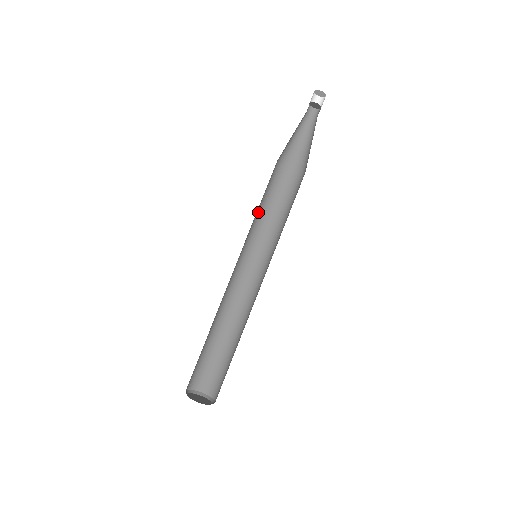
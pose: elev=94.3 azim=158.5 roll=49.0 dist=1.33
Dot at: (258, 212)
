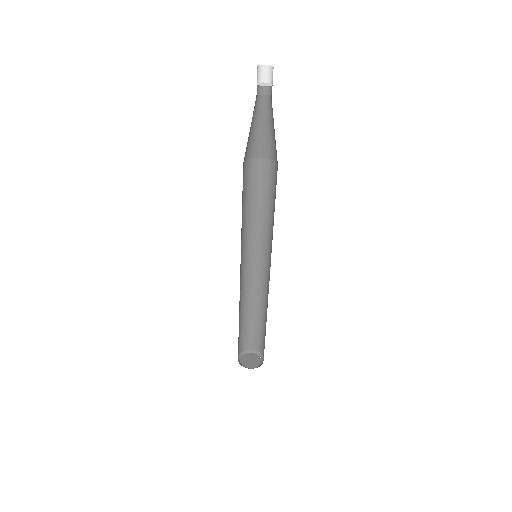
Dot at: (242, 215)
